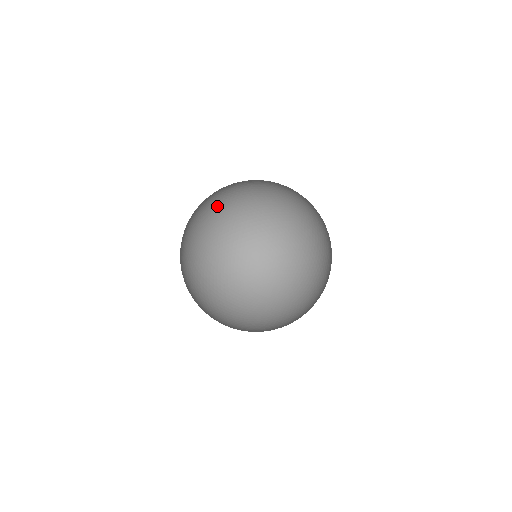
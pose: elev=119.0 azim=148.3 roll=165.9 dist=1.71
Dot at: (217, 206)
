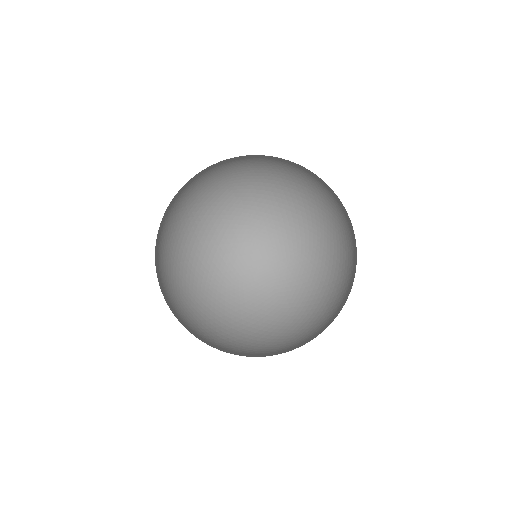
Dot at: (259, 156)
